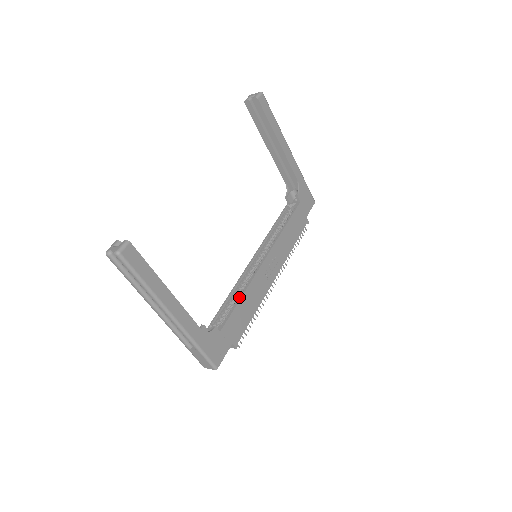
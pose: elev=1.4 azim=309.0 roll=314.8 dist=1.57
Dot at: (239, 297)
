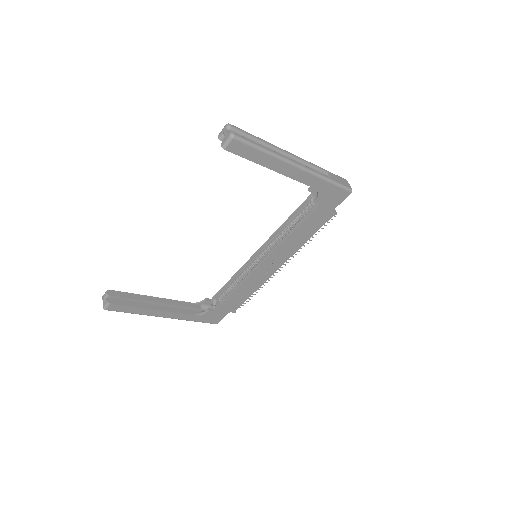
Dot at: (236, 286)
